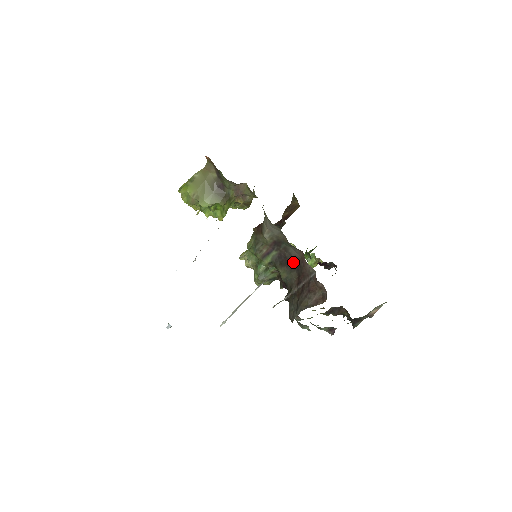
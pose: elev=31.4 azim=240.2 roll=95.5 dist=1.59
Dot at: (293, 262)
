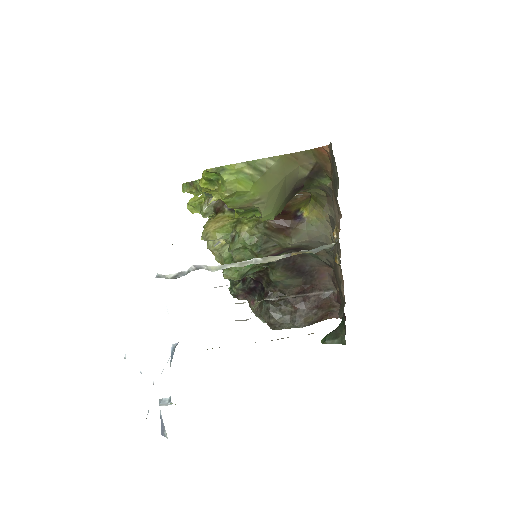
Dot at: (303, 269)
